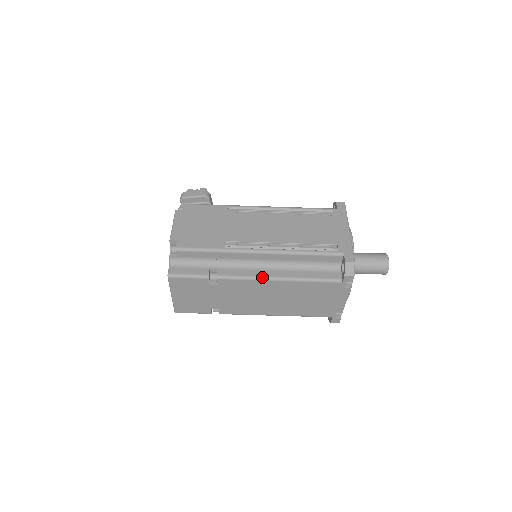
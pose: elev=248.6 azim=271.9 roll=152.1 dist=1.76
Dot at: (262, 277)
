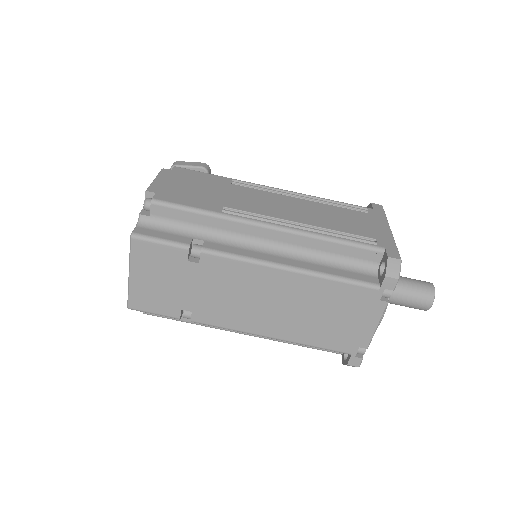
Dot at: (266, 261)
